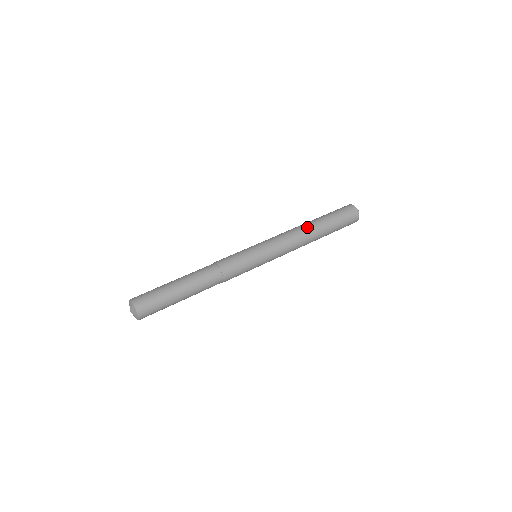
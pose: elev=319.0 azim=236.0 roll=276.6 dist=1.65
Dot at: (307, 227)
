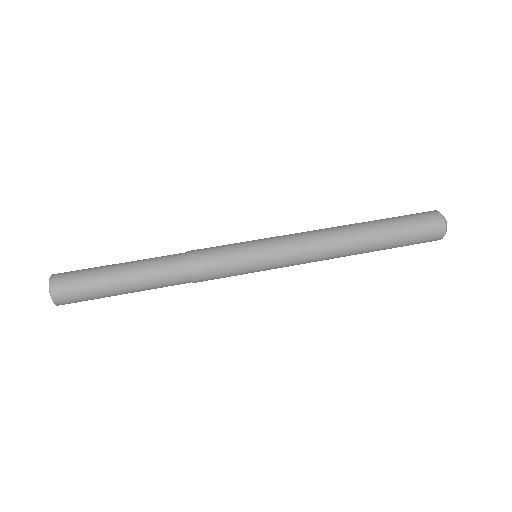
Dot at: (350, 236)
